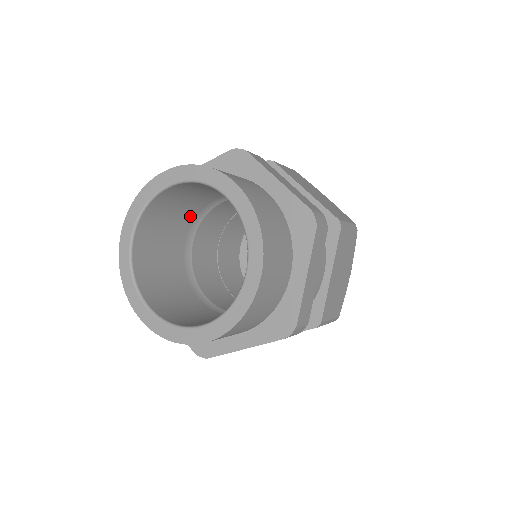
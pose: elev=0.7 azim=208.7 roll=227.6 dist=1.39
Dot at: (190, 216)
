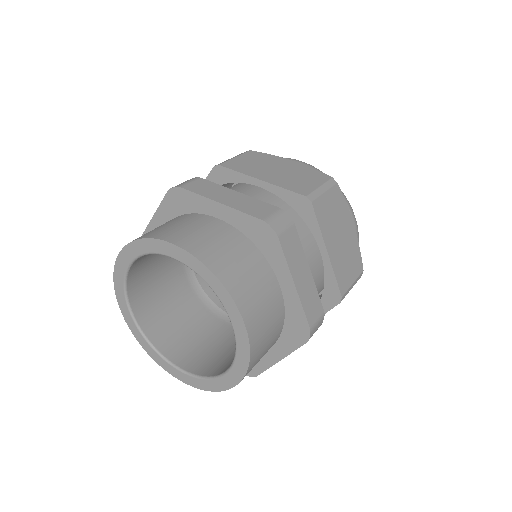
Dot at: occluded
